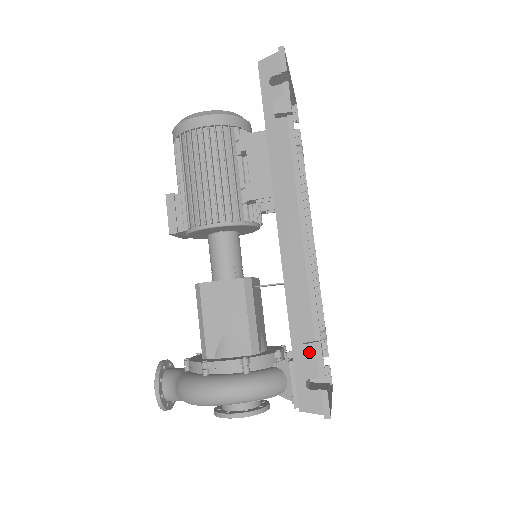
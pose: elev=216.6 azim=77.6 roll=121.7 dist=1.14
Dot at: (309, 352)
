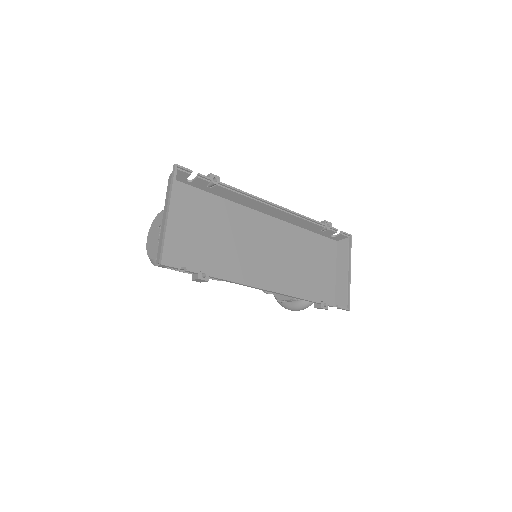
Dot at: occluded
